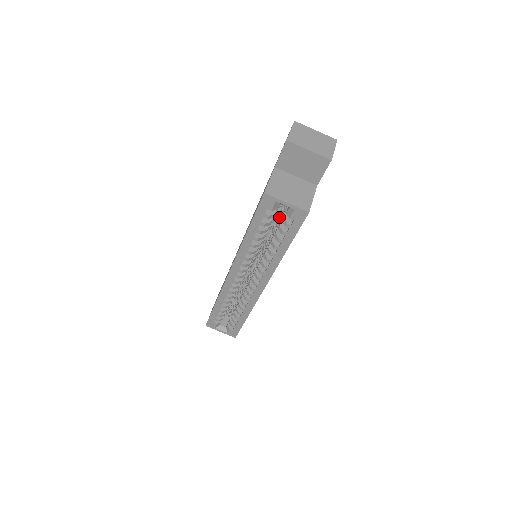
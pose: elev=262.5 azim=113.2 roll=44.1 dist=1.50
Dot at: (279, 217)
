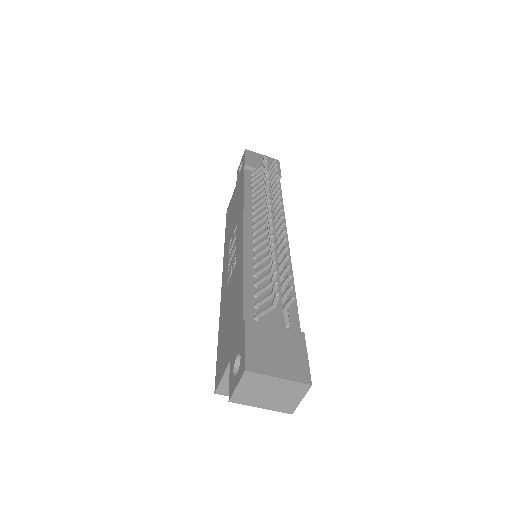
Dot at: occluded
